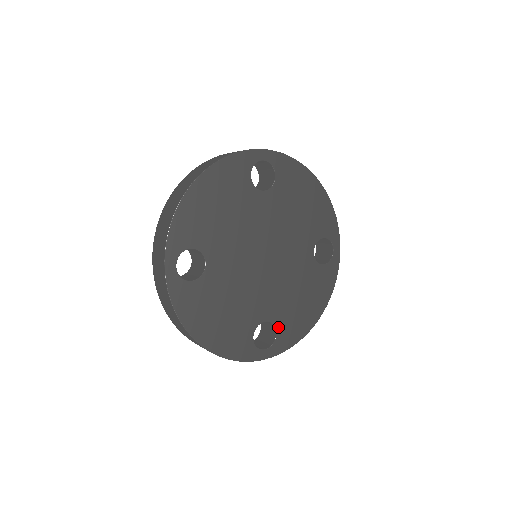
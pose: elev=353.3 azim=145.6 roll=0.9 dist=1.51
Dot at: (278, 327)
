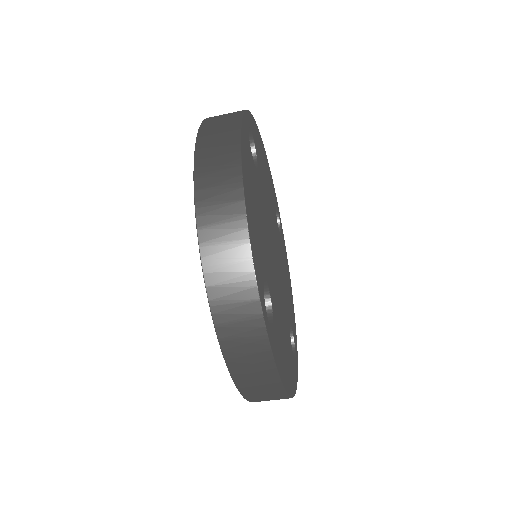
Dot at: (274, 323)
